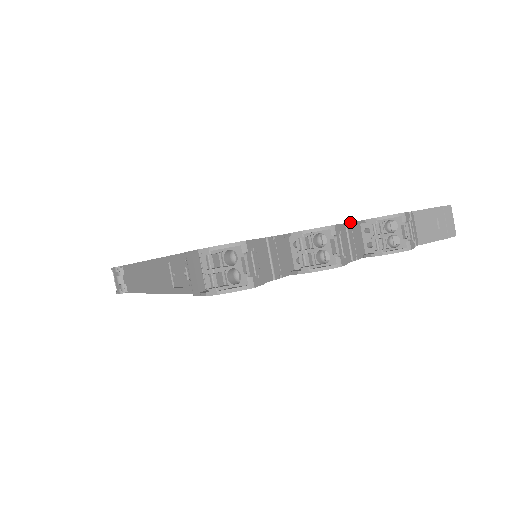
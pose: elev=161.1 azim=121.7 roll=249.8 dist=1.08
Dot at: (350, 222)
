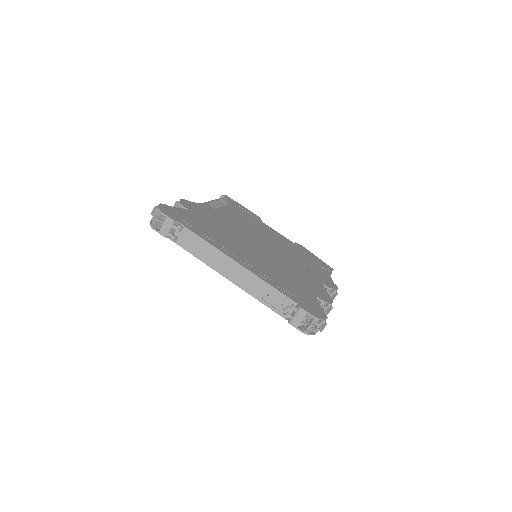
Dot at: occluded
